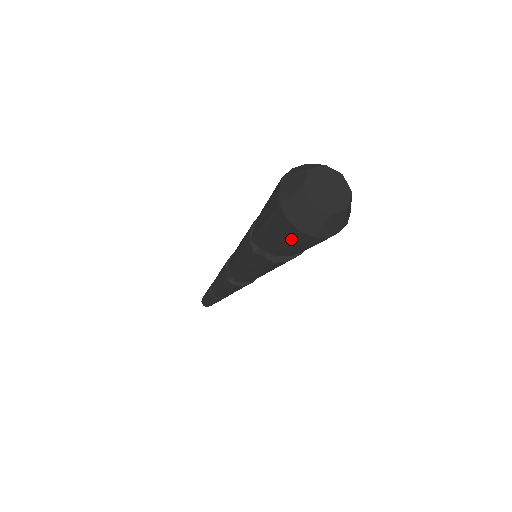
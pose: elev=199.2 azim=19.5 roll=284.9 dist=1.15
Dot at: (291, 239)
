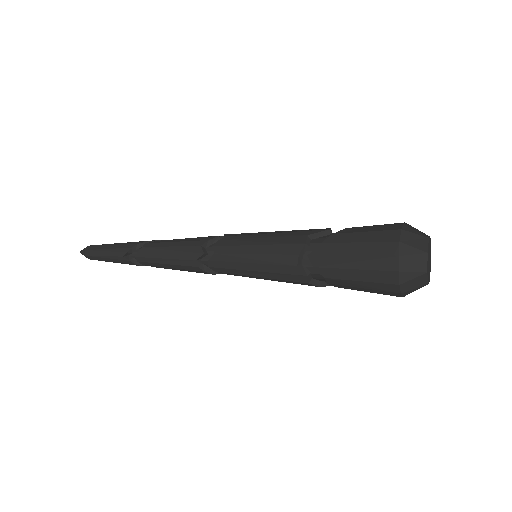
Dot at: (375, 284)
